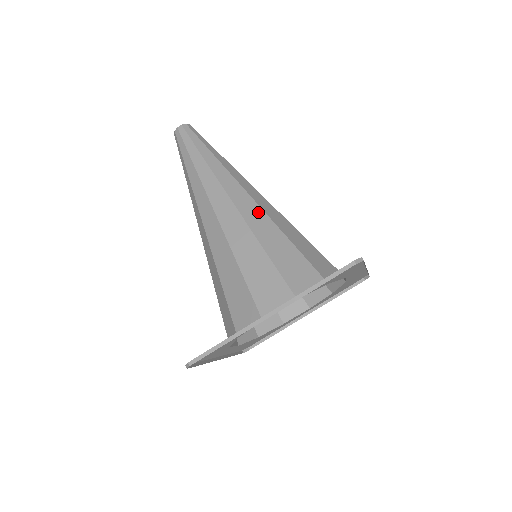
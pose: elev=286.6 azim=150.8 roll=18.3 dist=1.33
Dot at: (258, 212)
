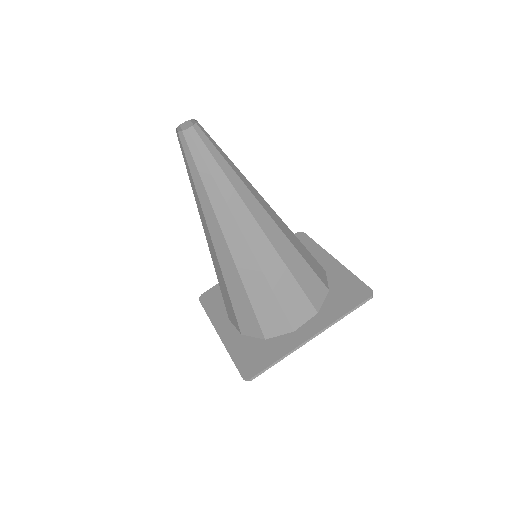
Dot at: (281, 236)
